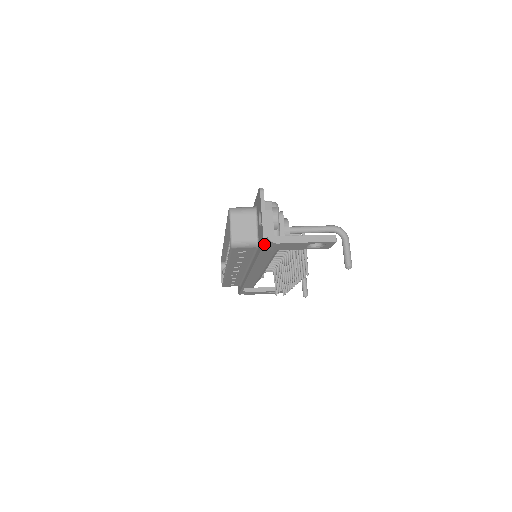
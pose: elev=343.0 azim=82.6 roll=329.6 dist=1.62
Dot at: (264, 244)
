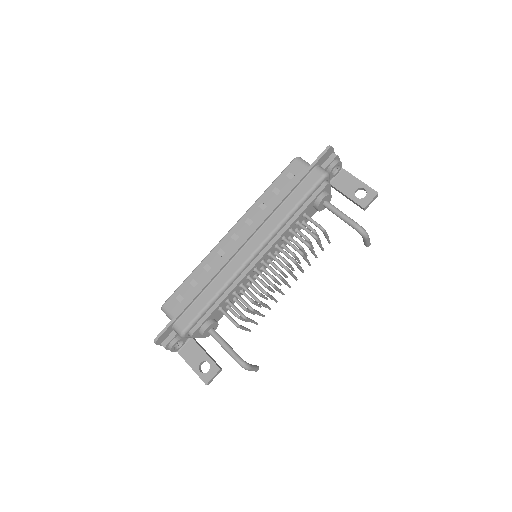
Dot at: occluded
